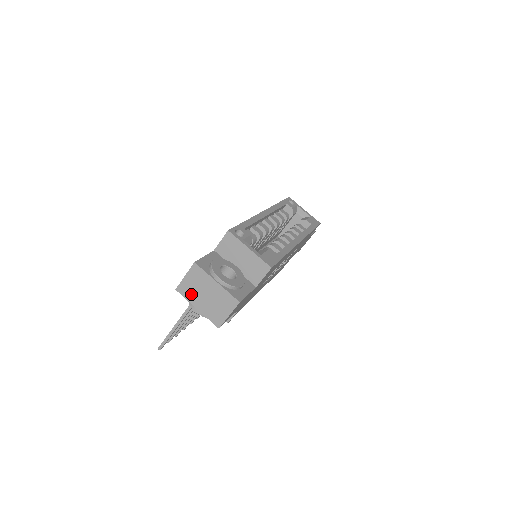
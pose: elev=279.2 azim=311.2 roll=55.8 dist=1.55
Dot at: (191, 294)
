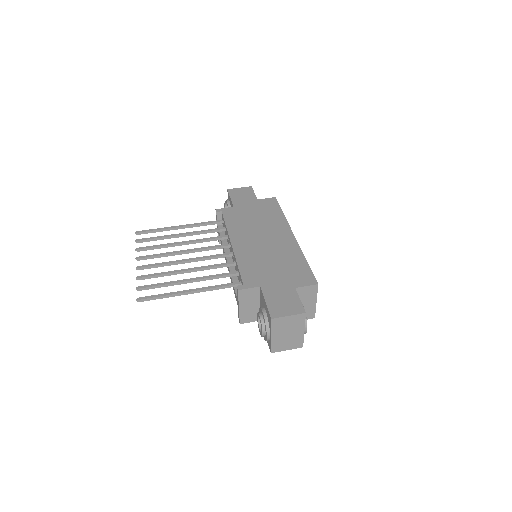
Dot at: (279, 327)
